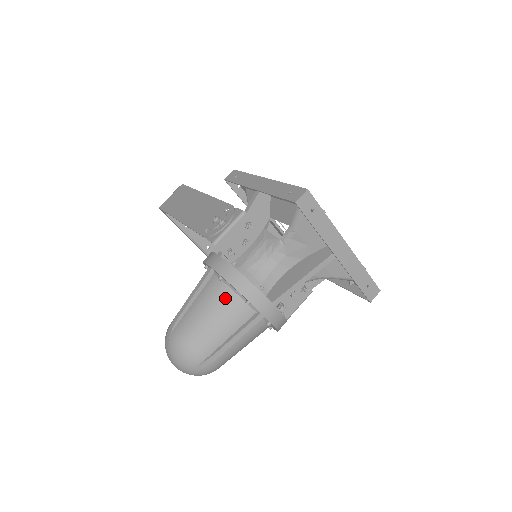
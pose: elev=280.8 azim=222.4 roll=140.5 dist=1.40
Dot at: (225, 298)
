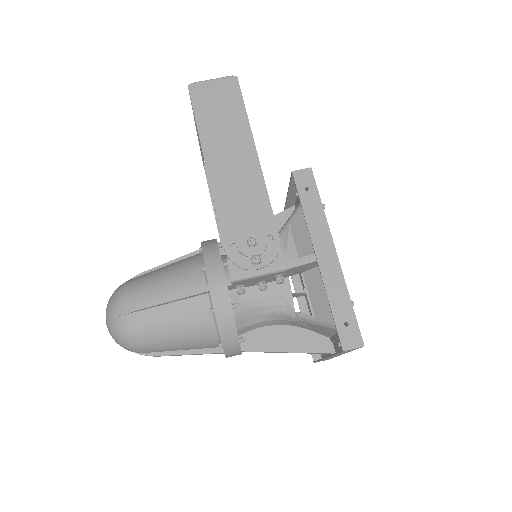
Dot at: (203, 329)
